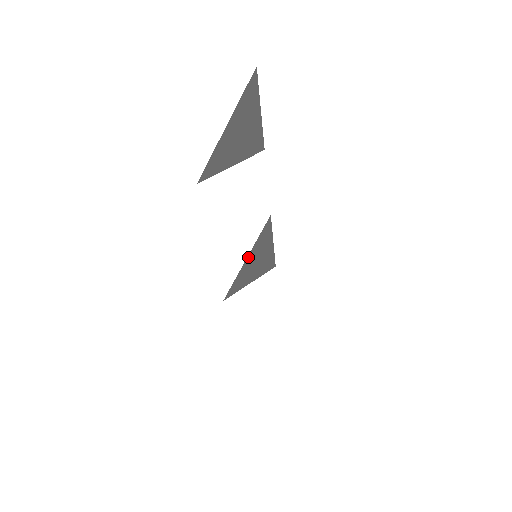
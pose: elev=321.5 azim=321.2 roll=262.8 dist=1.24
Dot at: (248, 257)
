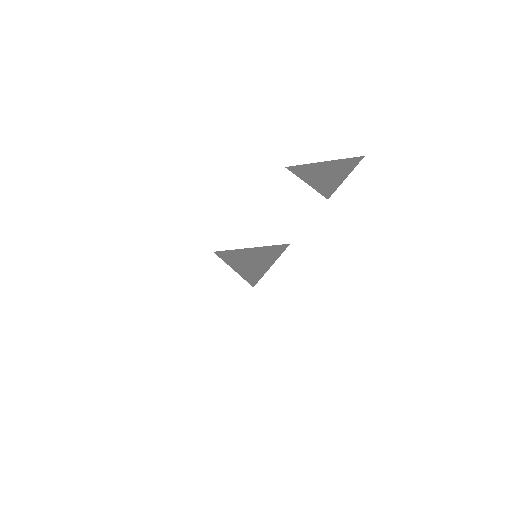
Dot at: (253, 249)
